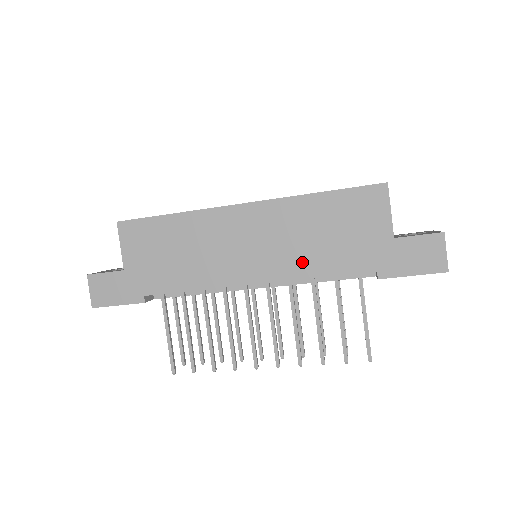
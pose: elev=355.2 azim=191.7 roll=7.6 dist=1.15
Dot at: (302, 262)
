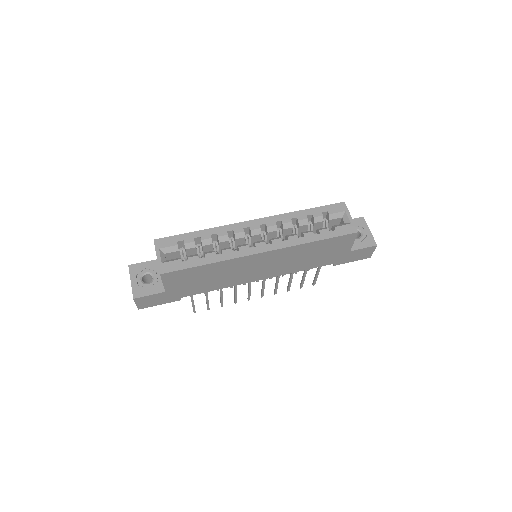
Dot at: (293, 268)
